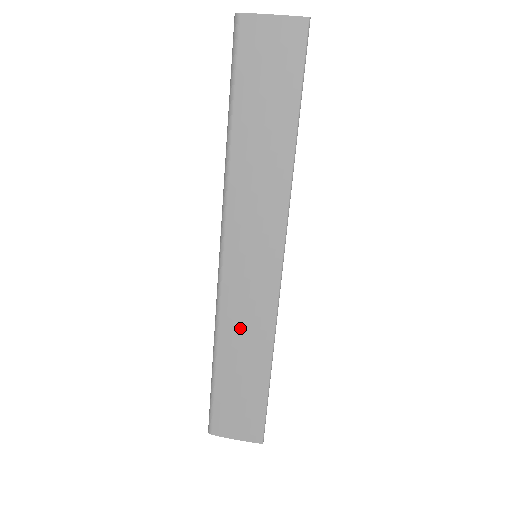
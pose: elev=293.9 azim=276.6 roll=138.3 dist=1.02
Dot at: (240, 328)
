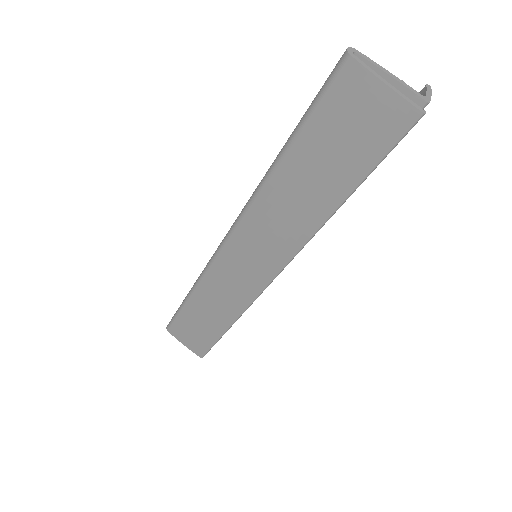
Dot at: (217, 294)
